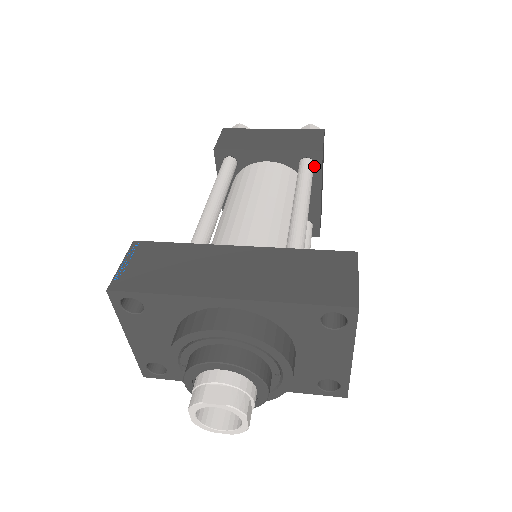
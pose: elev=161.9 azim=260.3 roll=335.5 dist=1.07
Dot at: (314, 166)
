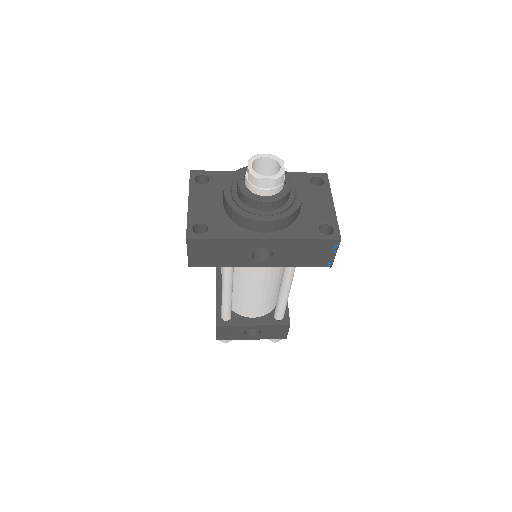
Dot at: occluded
